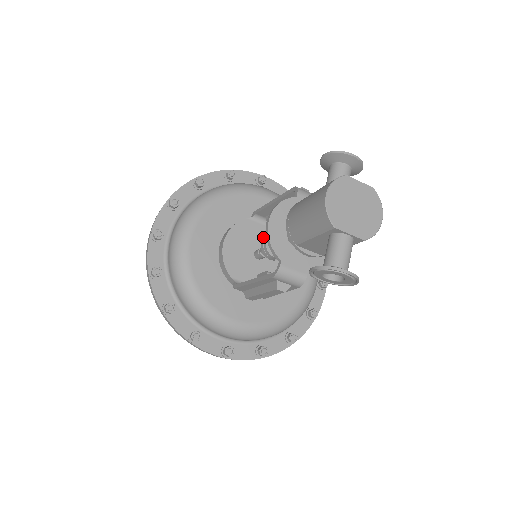
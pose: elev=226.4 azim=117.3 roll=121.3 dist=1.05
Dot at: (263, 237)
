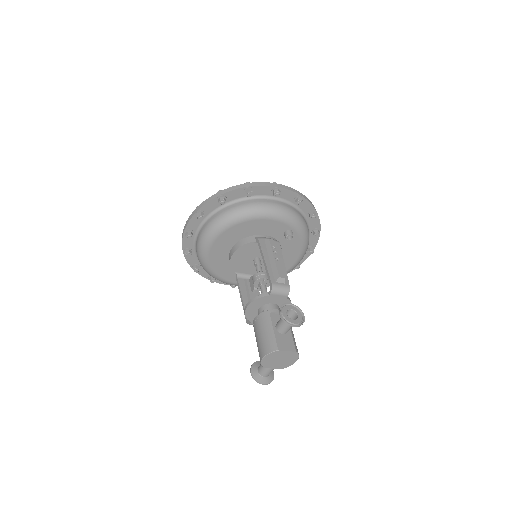
Dot at: occluded
